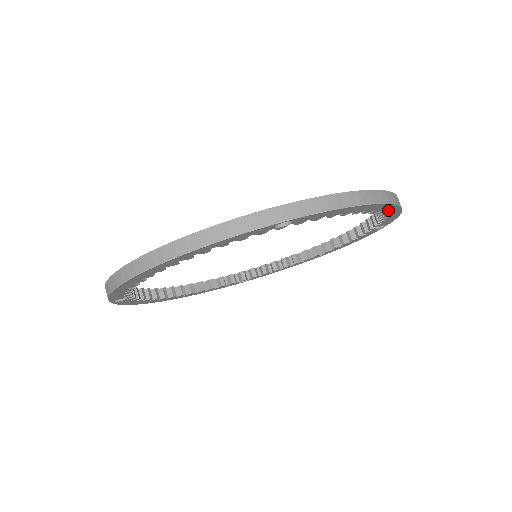
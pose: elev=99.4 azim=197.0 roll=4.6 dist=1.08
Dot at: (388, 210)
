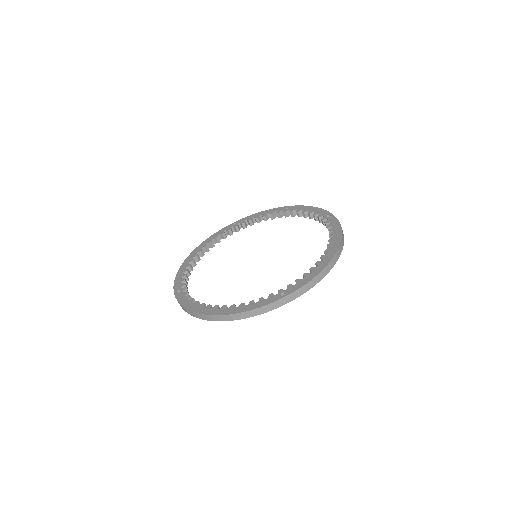
Dot at: occluded
